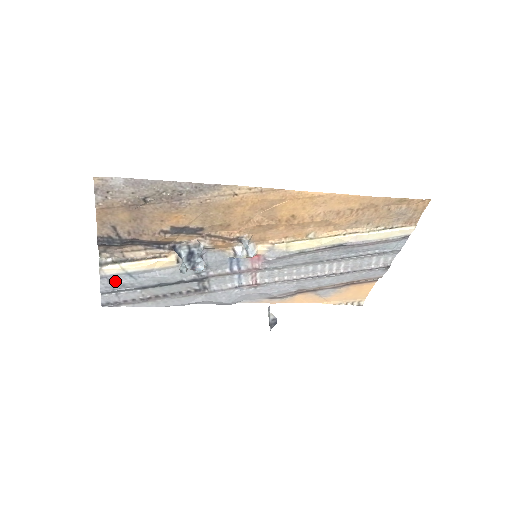
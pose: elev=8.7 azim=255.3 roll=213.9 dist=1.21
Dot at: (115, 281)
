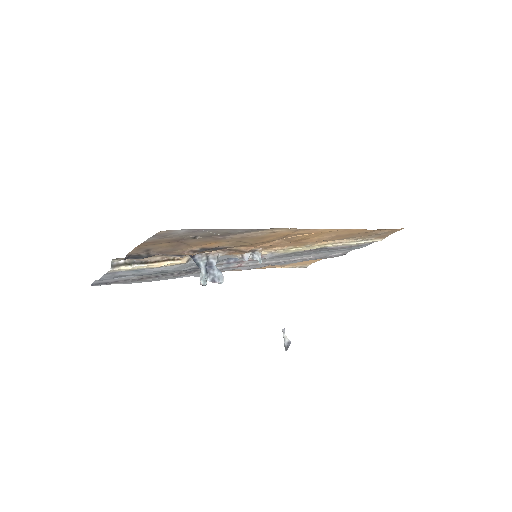
Dot at: (119, 274)
